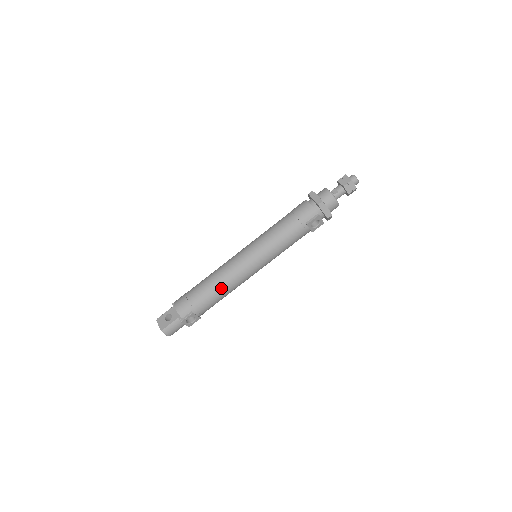
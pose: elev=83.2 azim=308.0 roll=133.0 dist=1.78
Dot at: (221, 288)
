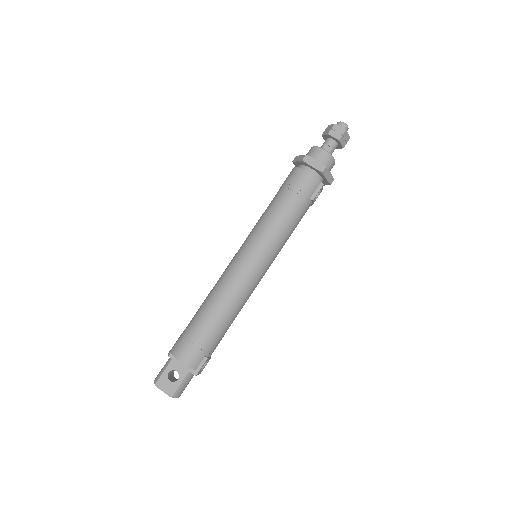
Dot at: (233, 313)
